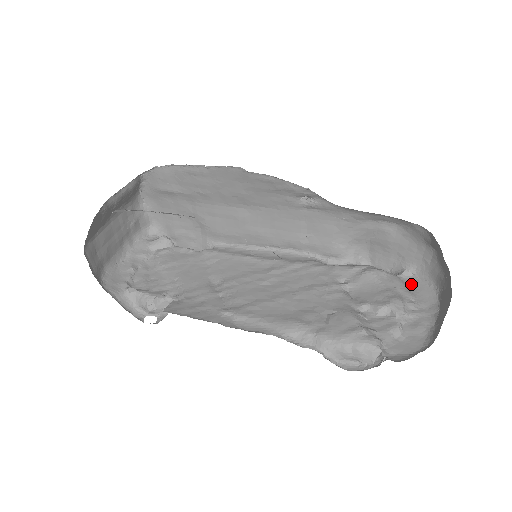
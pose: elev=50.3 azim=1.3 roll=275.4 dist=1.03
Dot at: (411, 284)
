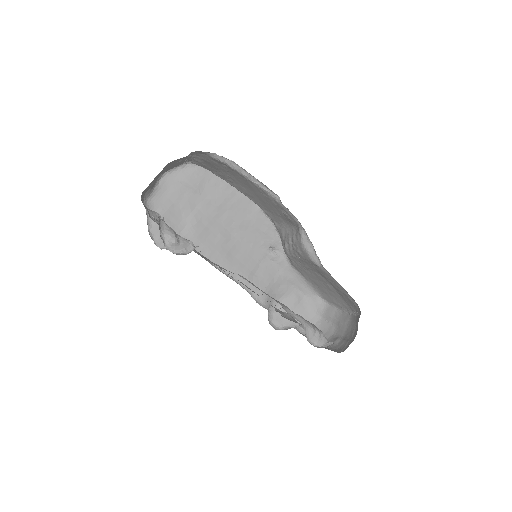
Dot at: occluded
